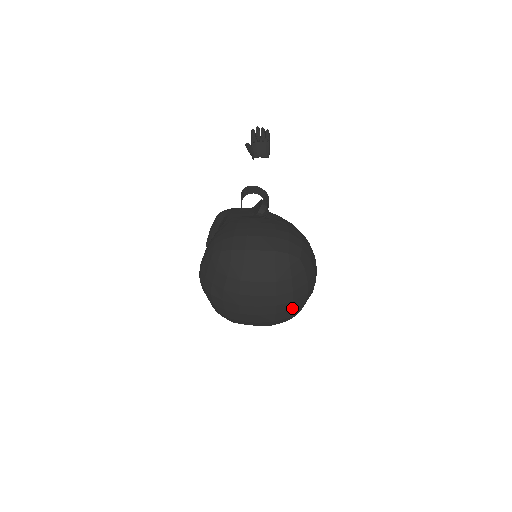
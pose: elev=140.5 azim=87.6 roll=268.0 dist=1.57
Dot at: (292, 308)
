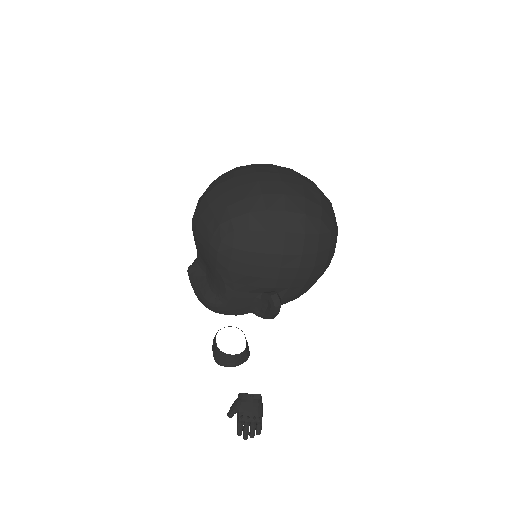
Dot at: (320, 195)
